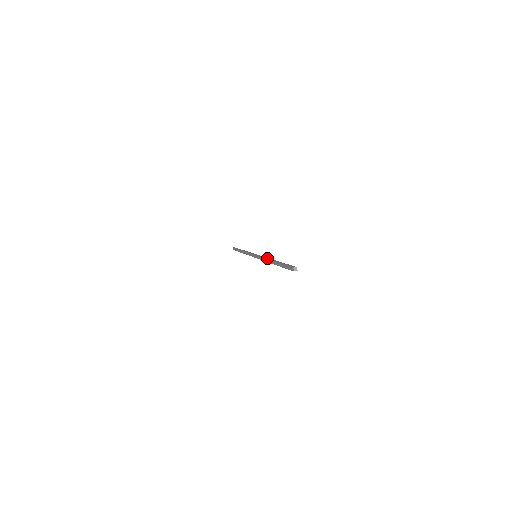
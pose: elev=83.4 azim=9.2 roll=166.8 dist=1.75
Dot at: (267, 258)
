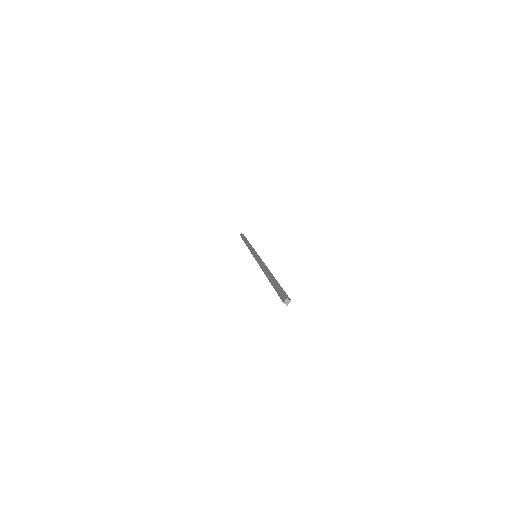
Dot at: (262, 268)
